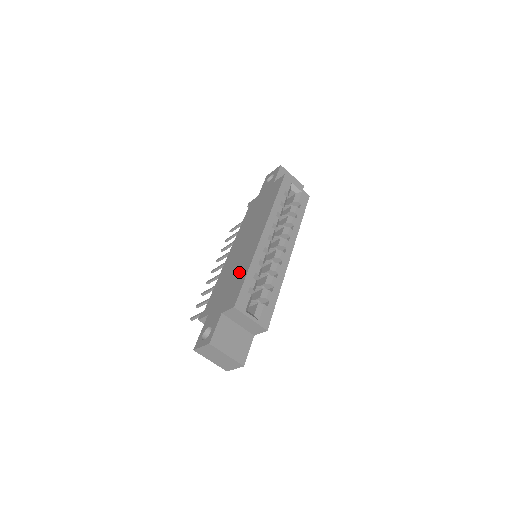
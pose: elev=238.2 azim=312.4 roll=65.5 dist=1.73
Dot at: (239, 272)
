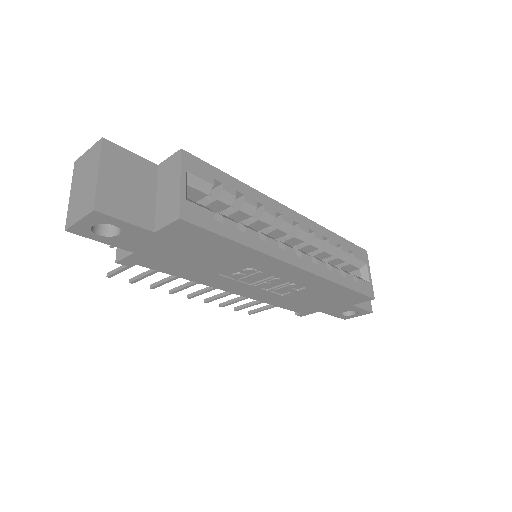
Dot at: occluded
